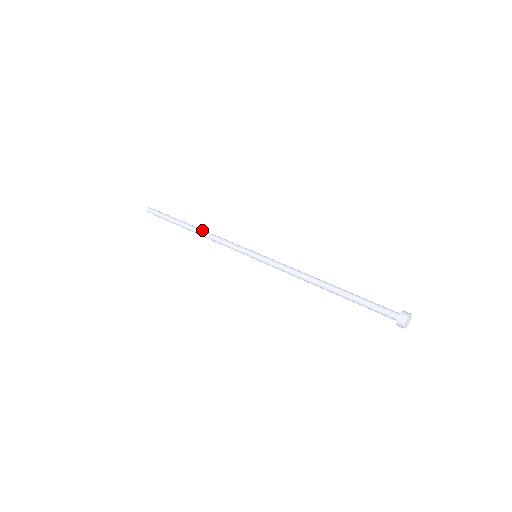
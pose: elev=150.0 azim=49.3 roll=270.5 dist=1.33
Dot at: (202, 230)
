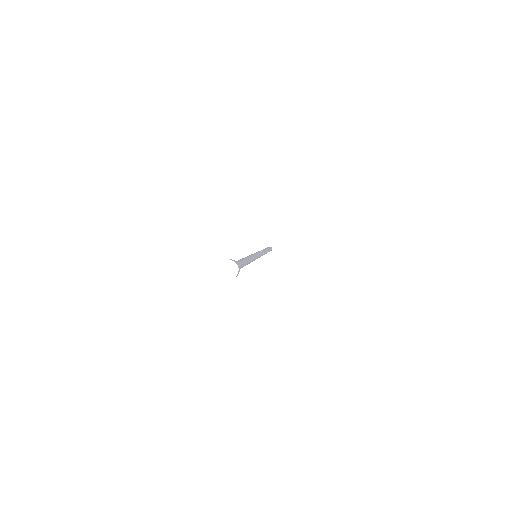
Dot at: occluded
